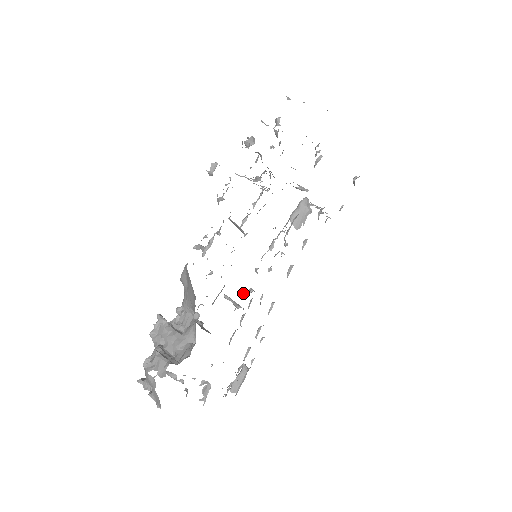
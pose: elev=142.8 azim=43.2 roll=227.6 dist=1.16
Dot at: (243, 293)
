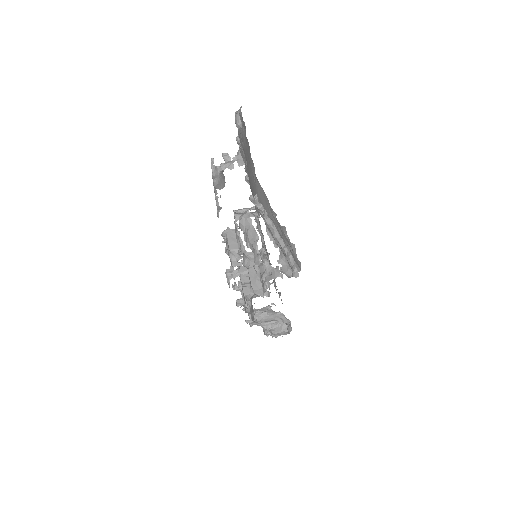
Dot at: occluded
